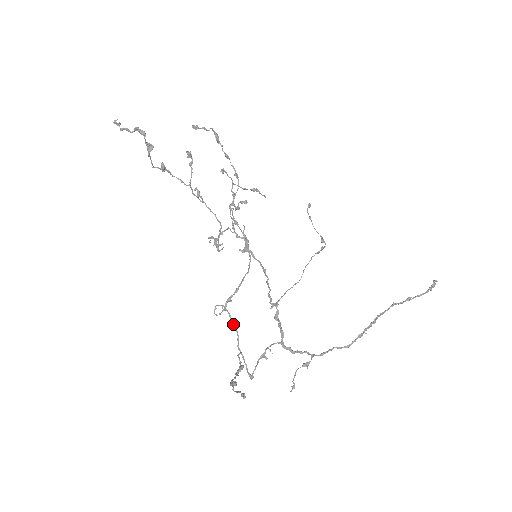
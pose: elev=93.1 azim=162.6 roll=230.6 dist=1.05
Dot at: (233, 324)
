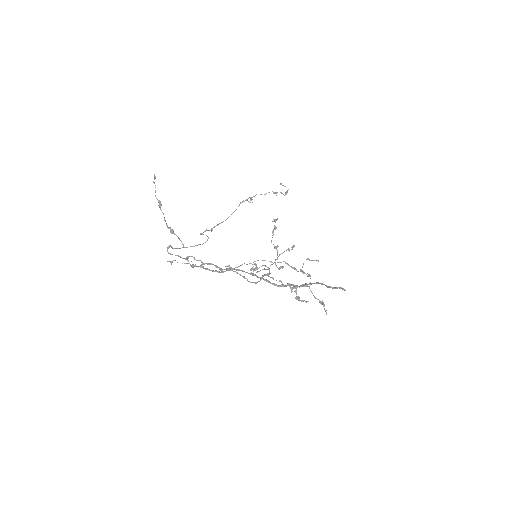
Dot at: (200, 244)
